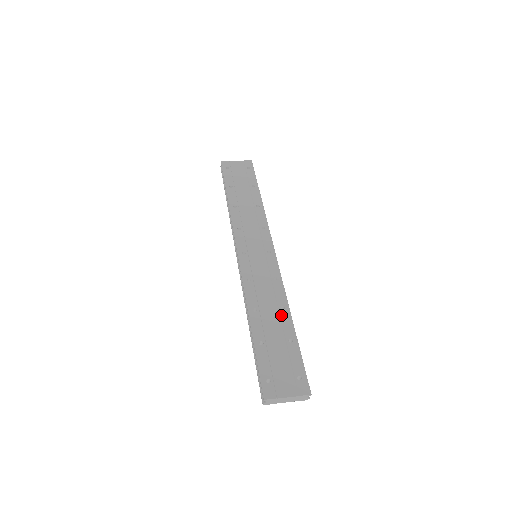
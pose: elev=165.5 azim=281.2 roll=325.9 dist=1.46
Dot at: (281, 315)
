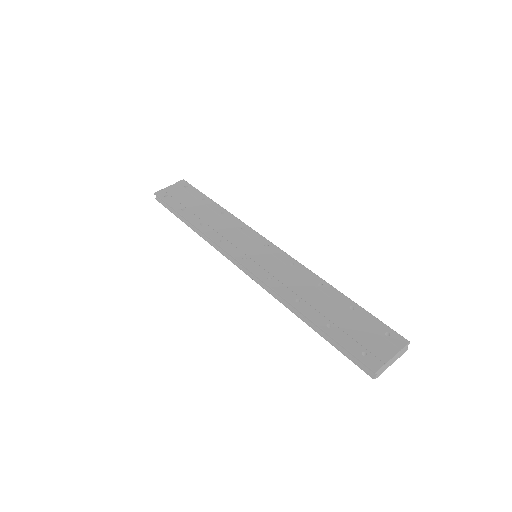
Dot at: (324, 291)
